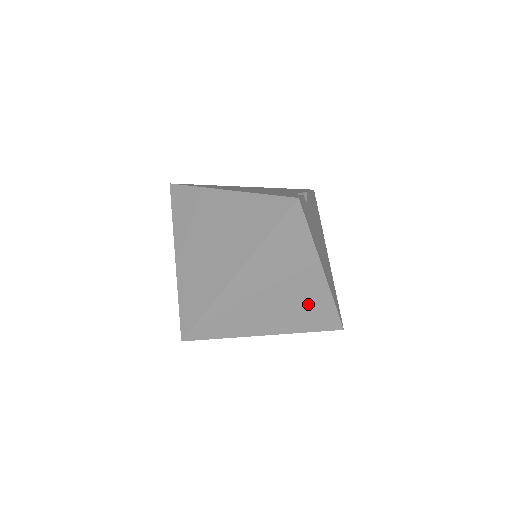
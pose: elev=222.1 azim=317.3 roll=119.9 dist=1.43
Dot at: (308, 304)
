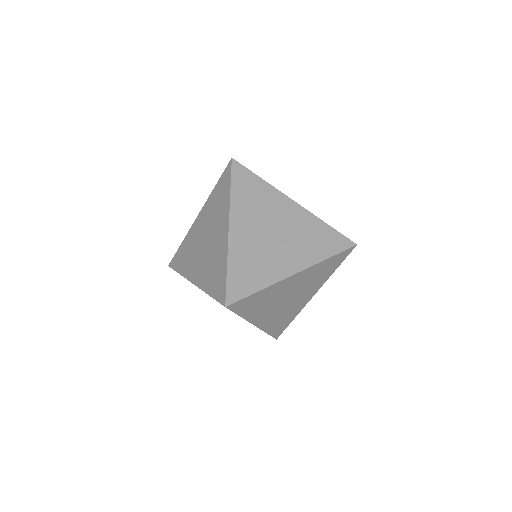
Dot at: (306, 232)
